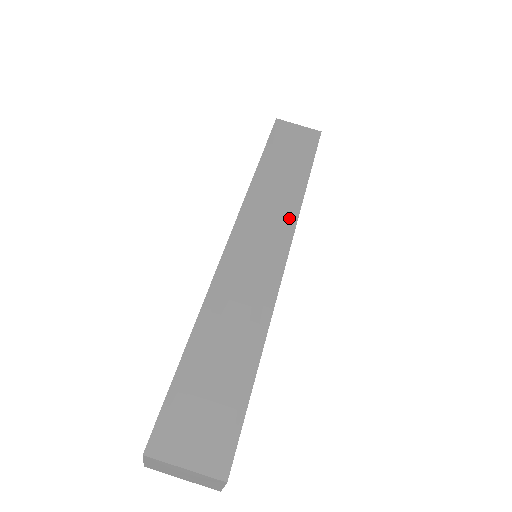
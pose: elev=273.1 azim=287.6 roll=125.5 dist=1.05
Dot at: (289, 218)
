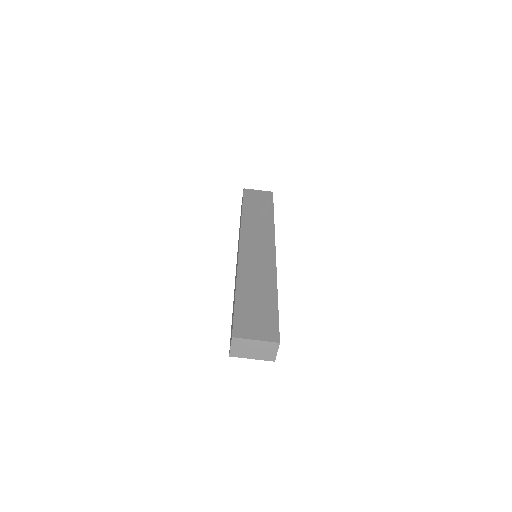
Dot at: (270, 234)
